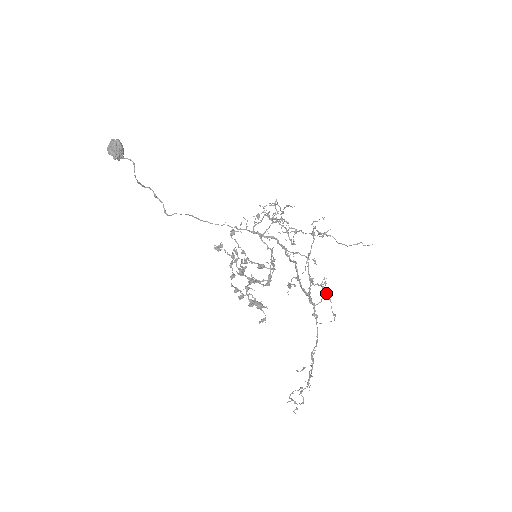
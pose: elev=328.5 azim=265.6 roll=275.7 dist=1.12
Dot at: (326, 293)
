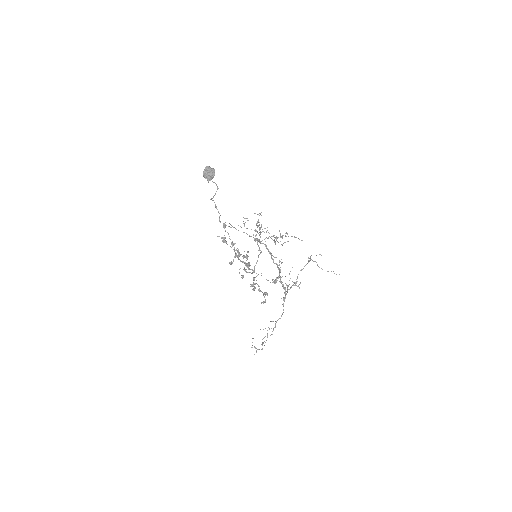
Dot at: (288, 286)
